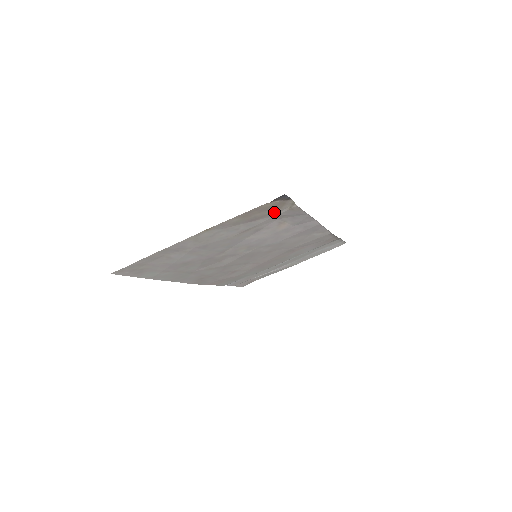
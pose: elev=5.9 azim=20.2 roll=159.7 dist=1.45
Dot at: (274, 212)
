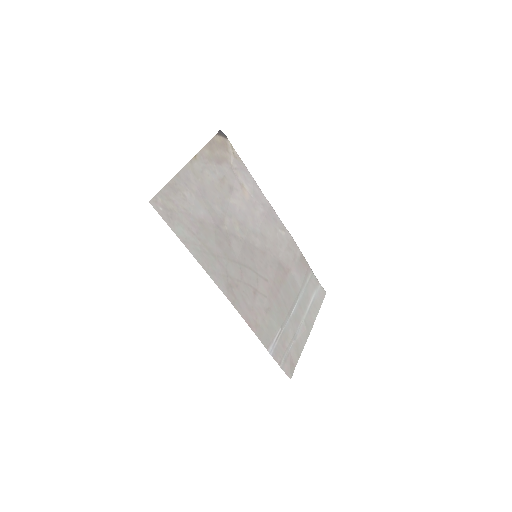
Dot at: (227, 157)
